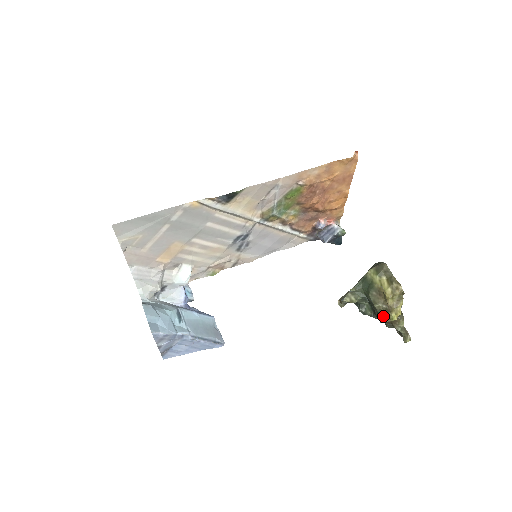
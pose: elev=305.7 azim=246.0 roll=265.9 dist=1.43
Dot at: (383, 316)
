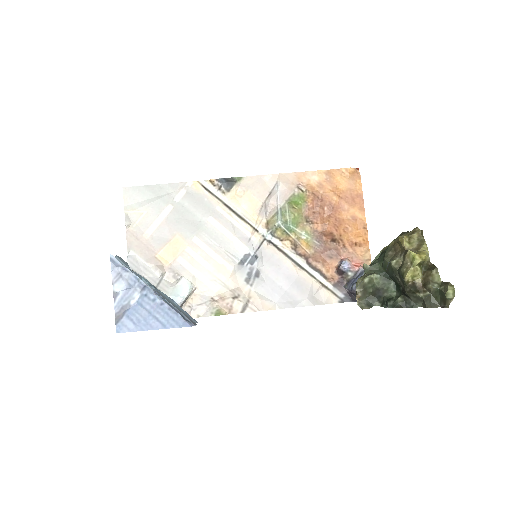
Dot at: (403, 266)
